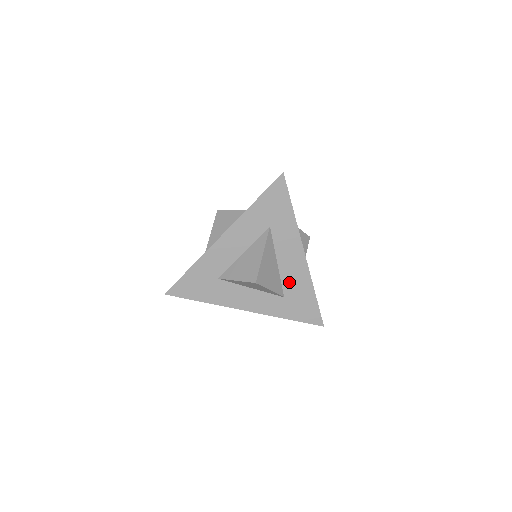
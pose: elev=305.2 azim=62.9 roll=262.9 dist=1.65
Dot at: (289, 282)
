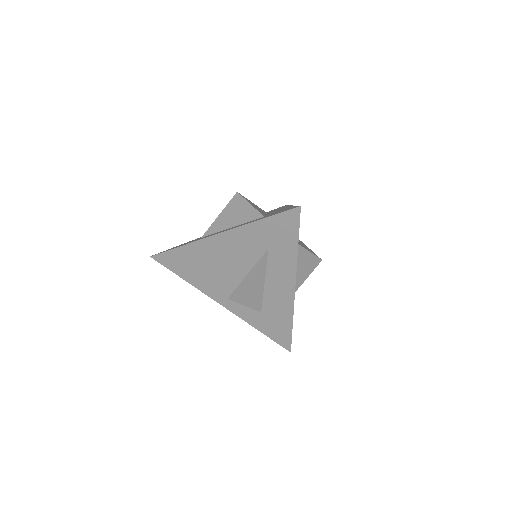
Dot at: (270, 303)
